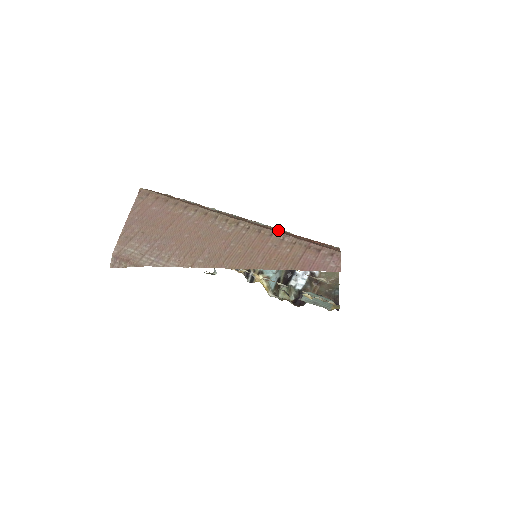
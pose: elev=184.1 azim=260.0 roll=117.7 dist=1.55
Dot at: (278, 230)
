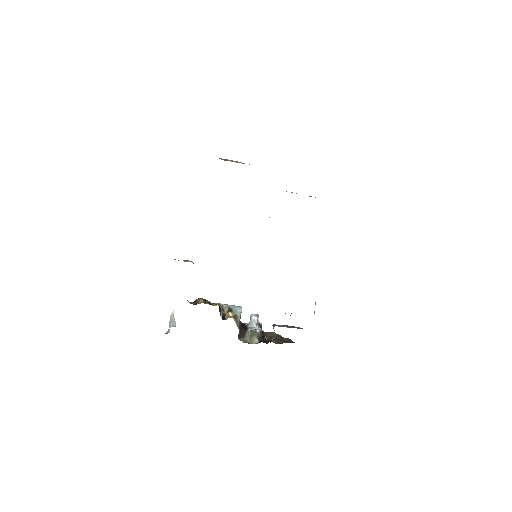
Dot at: occluded
